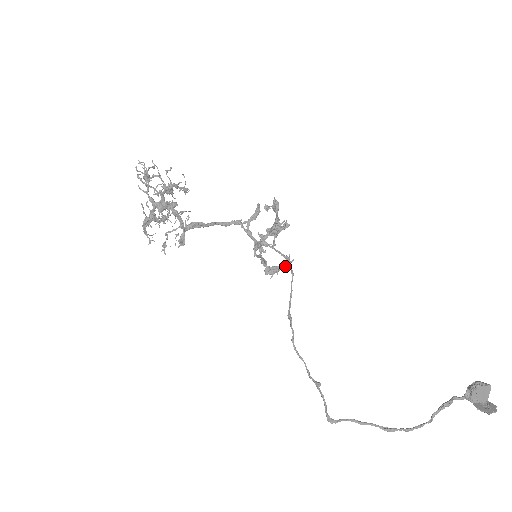
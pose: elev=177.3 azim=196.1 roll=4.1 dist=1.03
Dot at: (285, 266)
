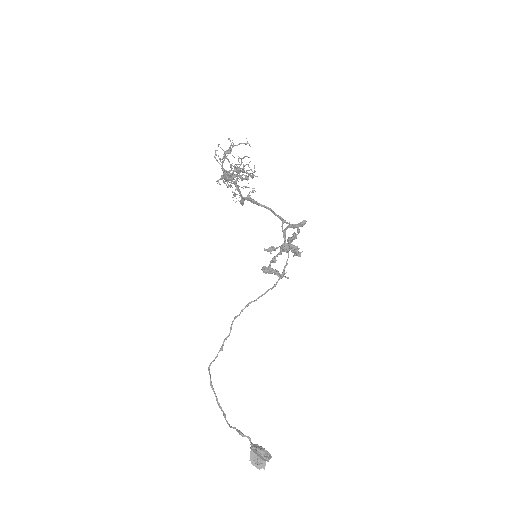
Dot at: (281, 276)
